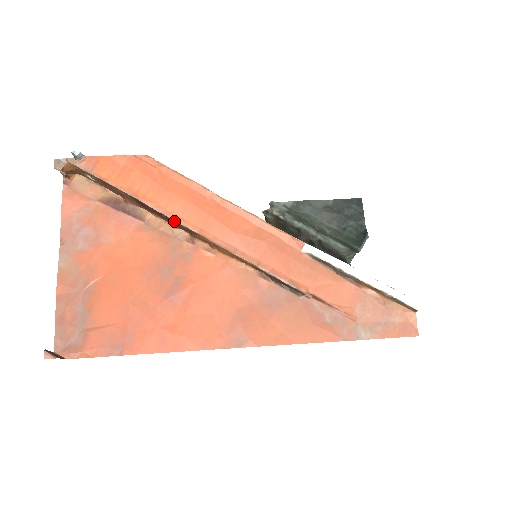
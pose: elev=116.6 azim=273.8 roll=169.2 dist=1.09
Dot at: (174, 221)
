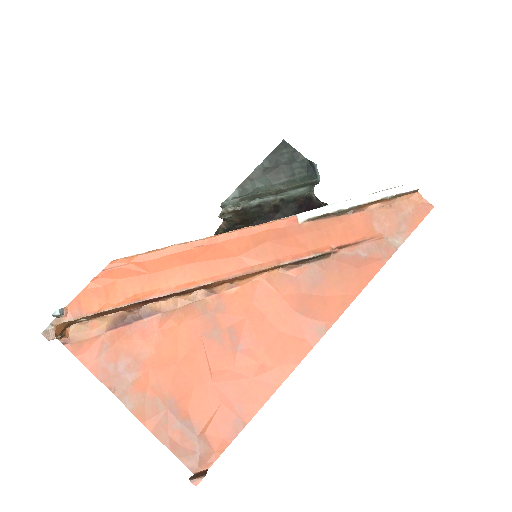
Dot at: (186, 291)
